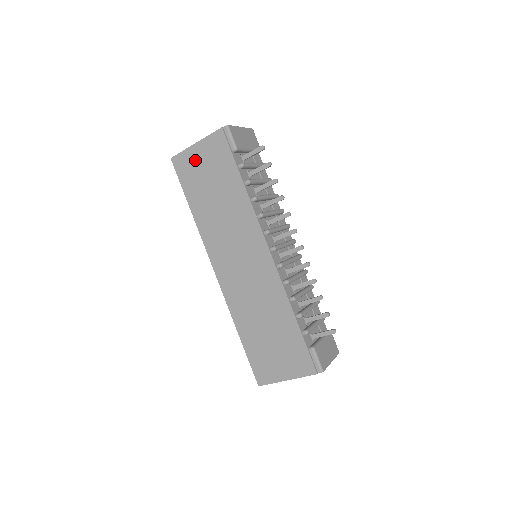
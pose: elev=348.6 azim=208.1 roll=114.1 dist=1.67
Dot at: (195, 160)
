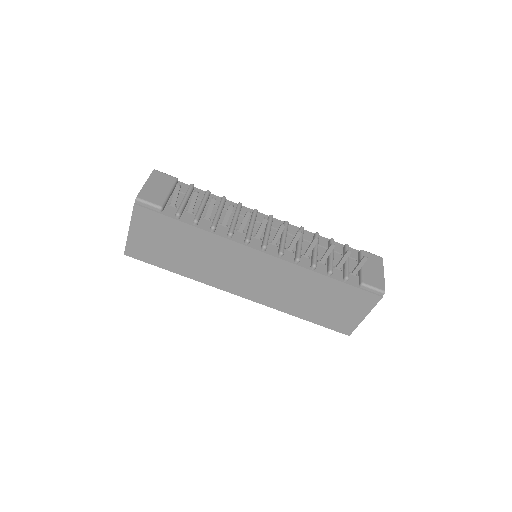
Dot at: (142, 241)
